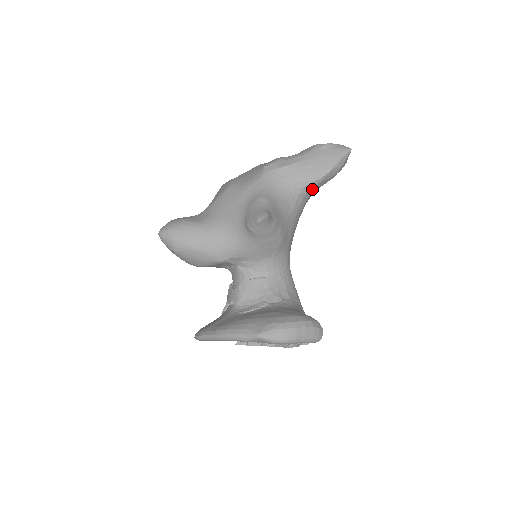
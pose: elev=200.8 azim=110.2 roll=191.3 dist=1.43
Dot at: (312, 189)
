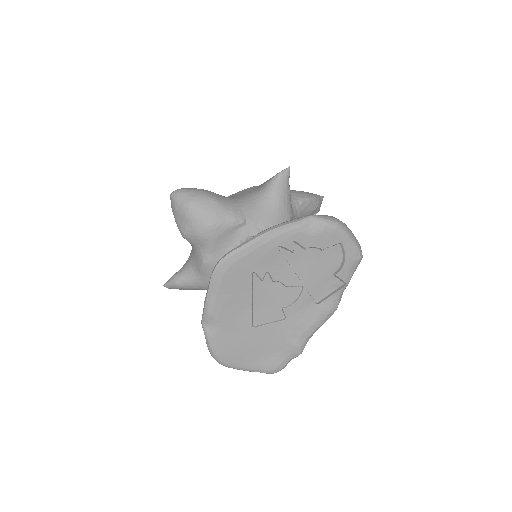
Dot at: (303, 206)
